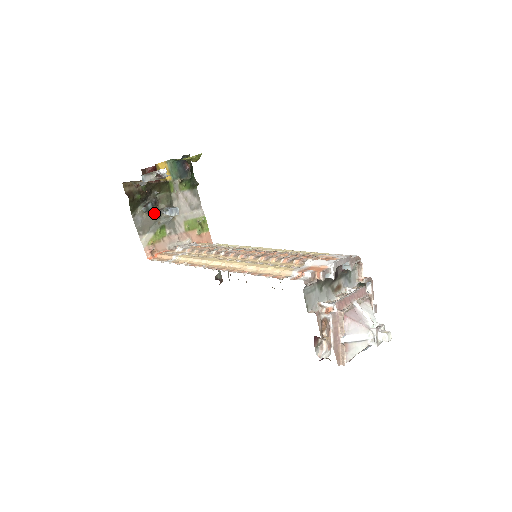
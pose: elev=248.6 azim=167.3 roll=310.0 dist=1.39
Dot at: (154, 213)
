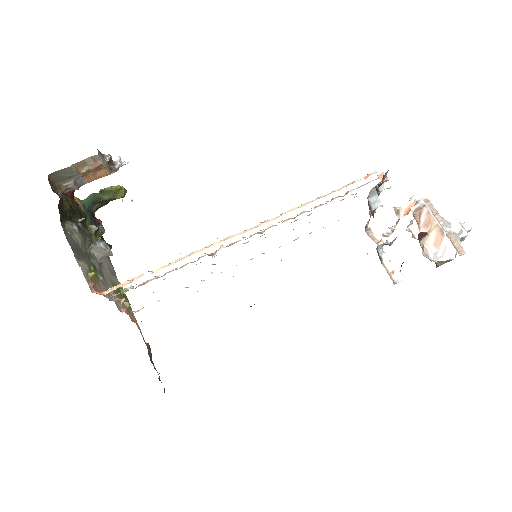
Dot at: (84, 240)
